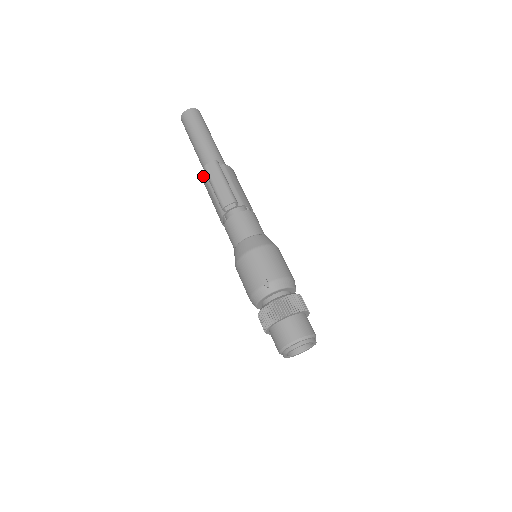
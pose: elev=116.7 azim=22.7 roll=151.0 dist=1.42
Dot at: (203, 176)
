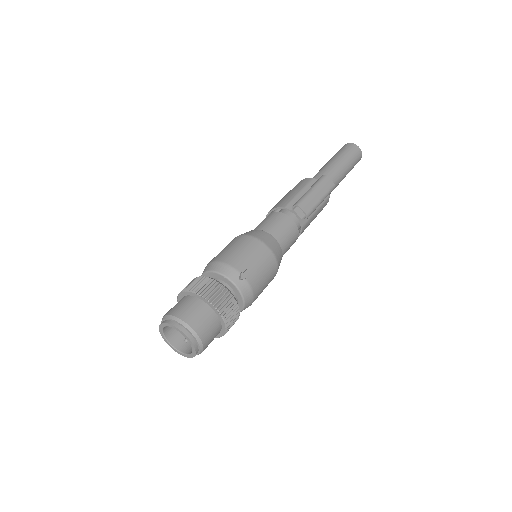
Dot at: occluded
